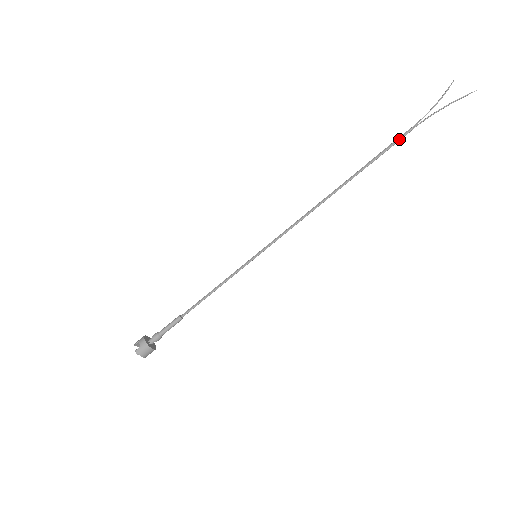
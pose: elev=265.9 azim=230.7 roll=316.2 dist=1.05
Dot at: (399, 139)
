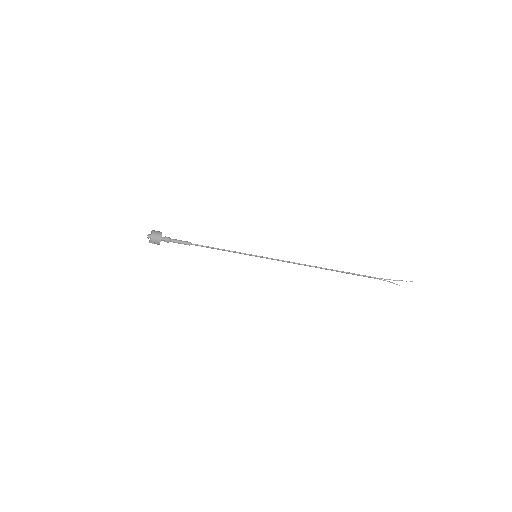
Dot at: occluded
